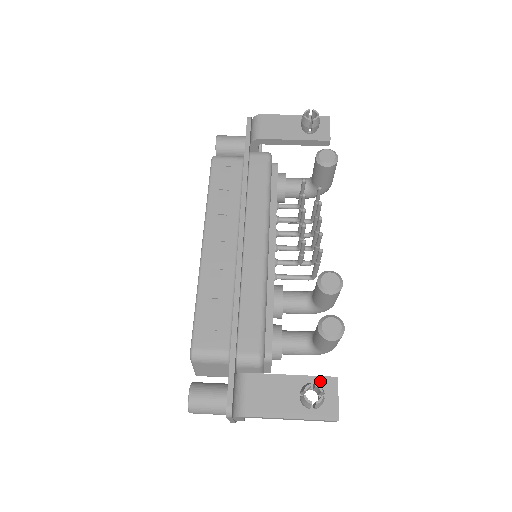
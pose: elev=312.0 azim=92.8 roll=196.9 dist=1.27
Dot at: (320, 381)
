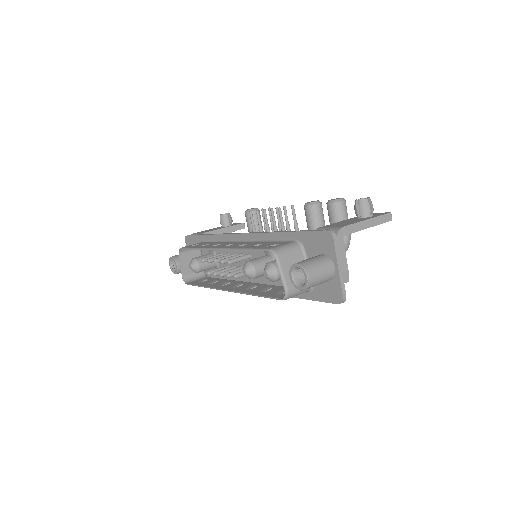
Dot at: occluded
